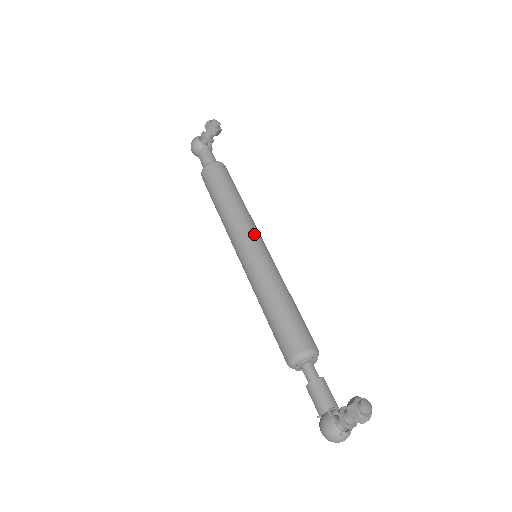
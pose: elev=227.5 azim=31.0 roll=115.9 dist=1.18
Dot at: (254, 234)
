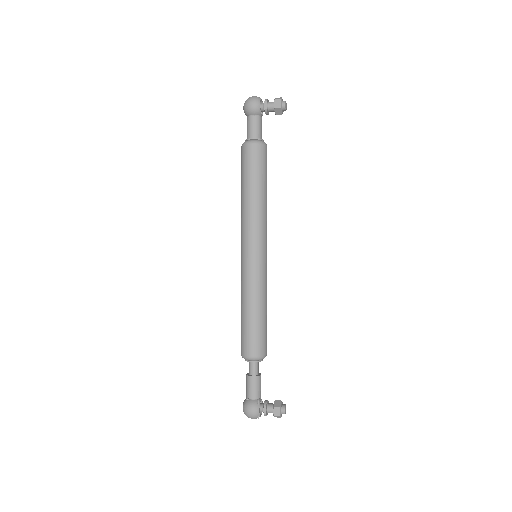
Dot at: (266, 240)
